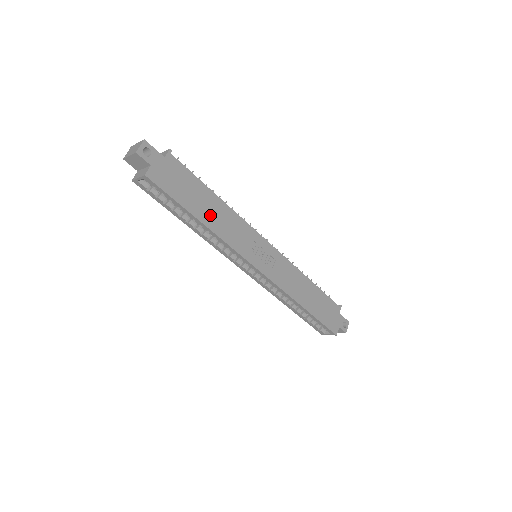
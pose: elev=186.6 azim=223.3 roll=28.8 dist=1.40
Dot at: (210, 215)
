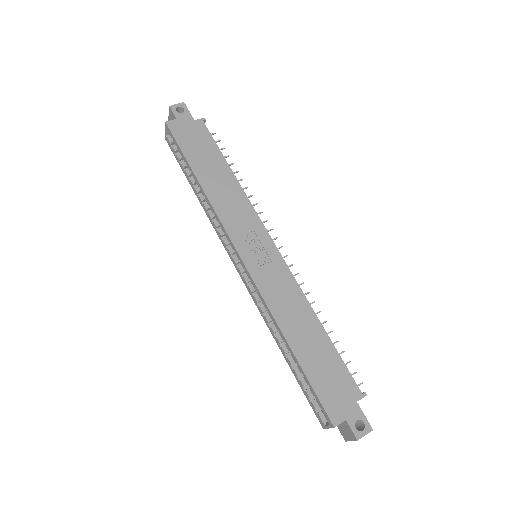
Dot at: (212, 180)
